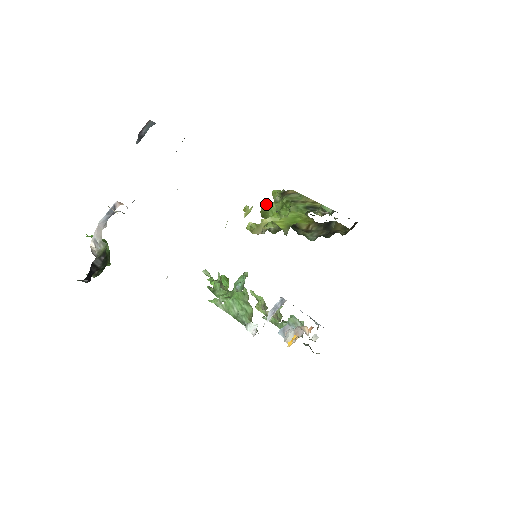
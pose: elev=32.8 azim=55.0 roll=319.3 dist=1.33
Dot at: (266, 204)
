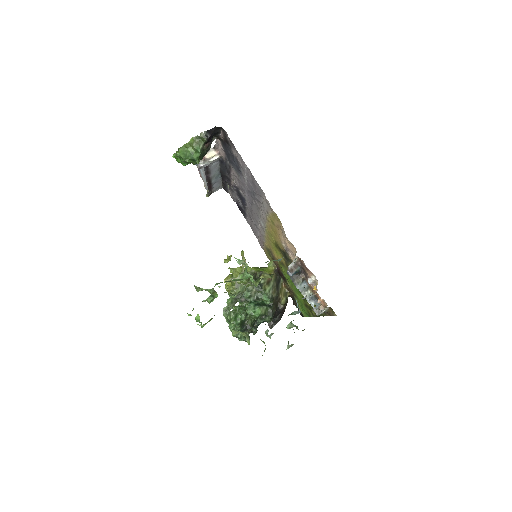
Dot at: occluded
